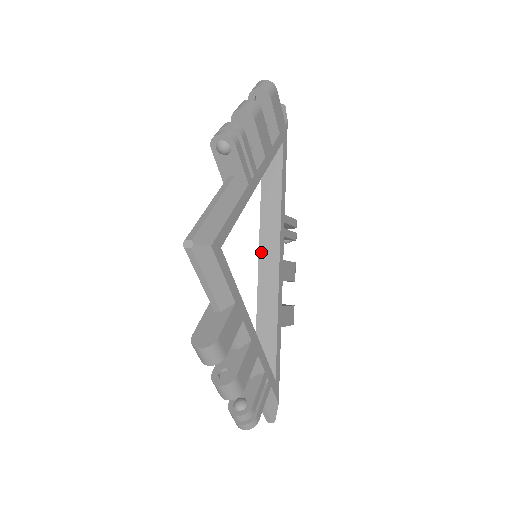
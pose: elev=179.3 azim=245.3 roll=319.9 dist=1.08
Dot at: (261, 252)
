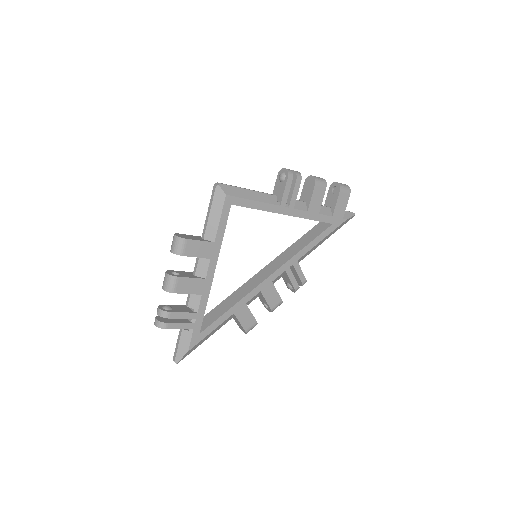
Dot at: (265, 268)
